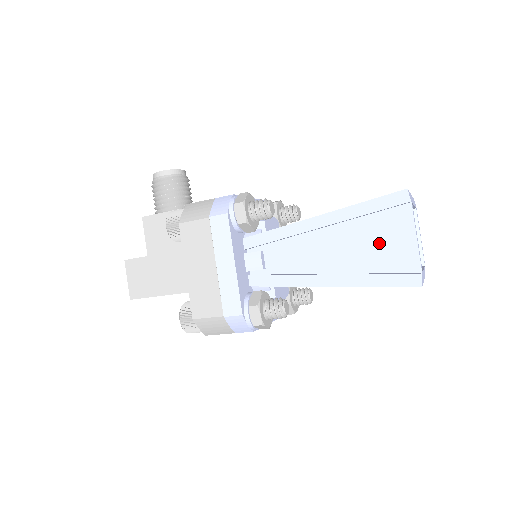
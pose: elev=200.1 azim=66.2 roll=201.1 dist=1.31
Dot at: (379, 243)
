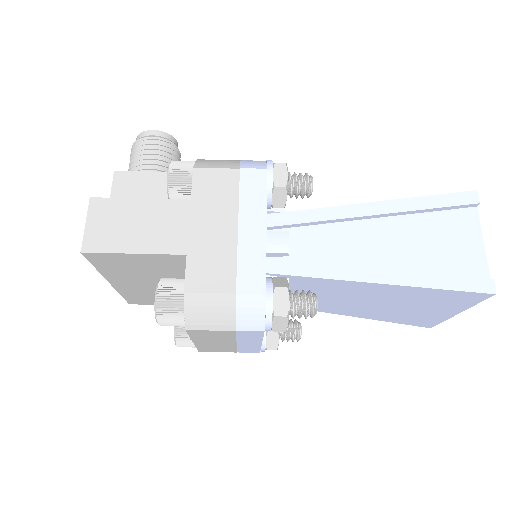
Dot at: (440, 243)
